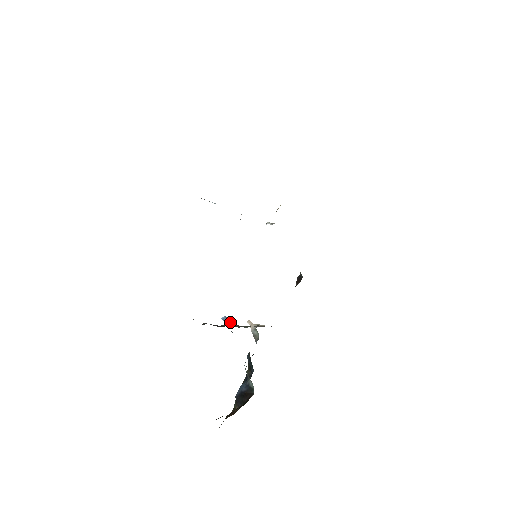
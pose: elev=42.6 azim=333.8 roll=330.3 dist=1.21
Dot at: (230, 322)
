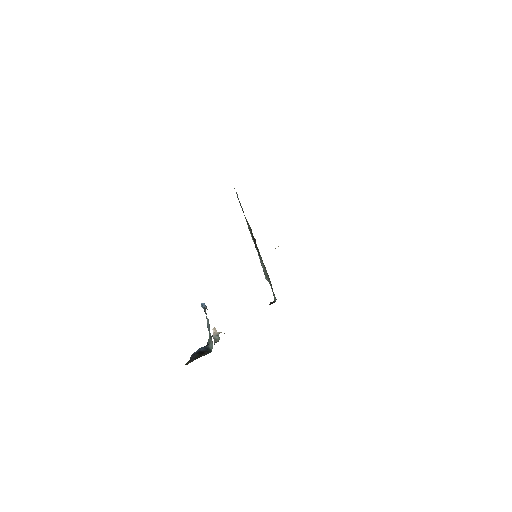
Dot at: occluded
